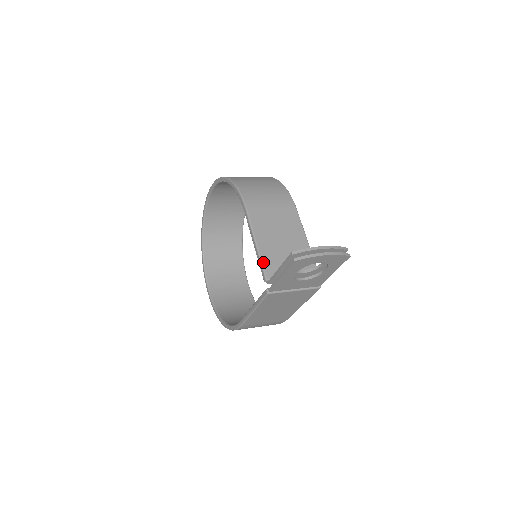
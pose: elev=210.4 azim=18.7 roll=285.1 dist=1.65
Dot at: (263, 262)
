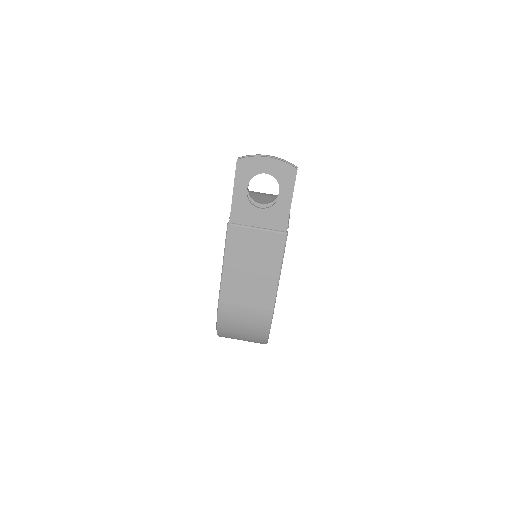
Dot at: occluded
